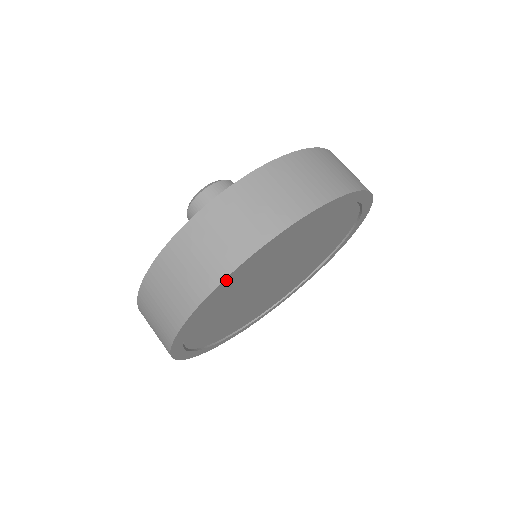
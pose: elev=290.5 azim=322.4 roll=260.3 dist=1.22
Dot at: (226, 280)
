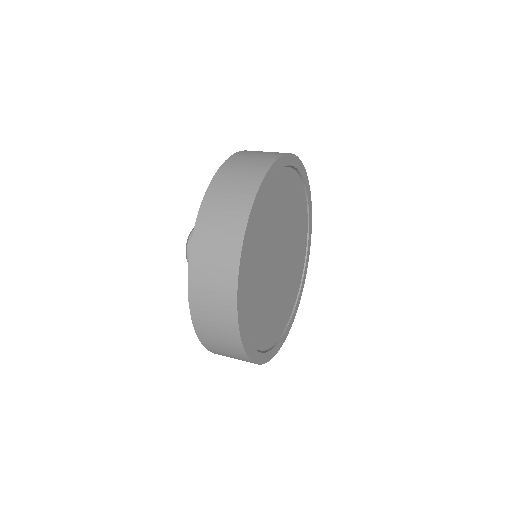
Dot at: (290, 157)
